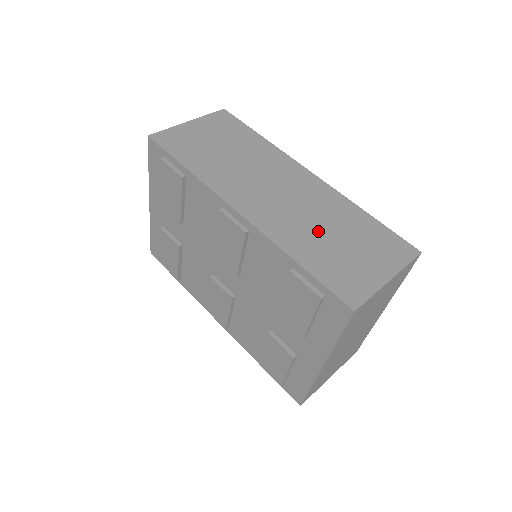
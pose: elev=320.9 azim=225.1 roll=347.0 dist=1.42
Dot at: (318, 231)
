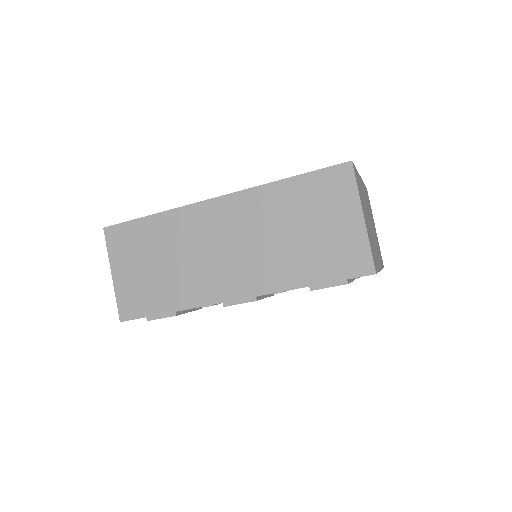
Dot at: (286, 244)
